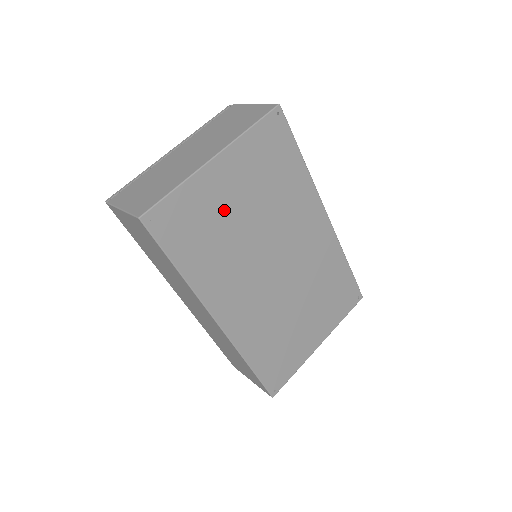
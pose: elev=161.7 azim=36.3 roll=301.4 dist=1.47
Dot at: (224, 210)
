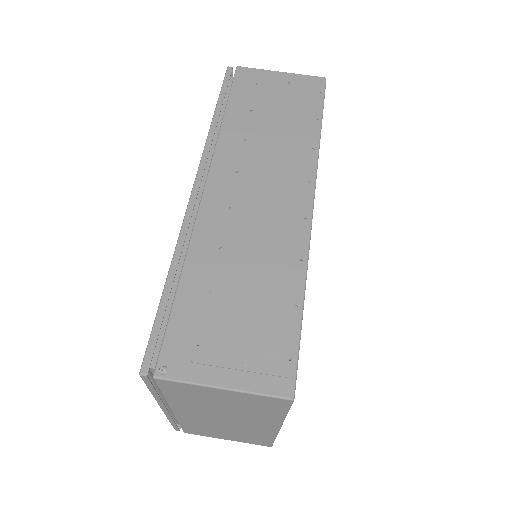
Dot at: occluded
